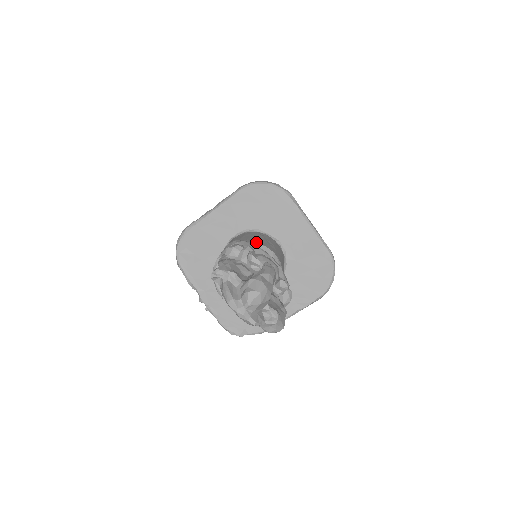
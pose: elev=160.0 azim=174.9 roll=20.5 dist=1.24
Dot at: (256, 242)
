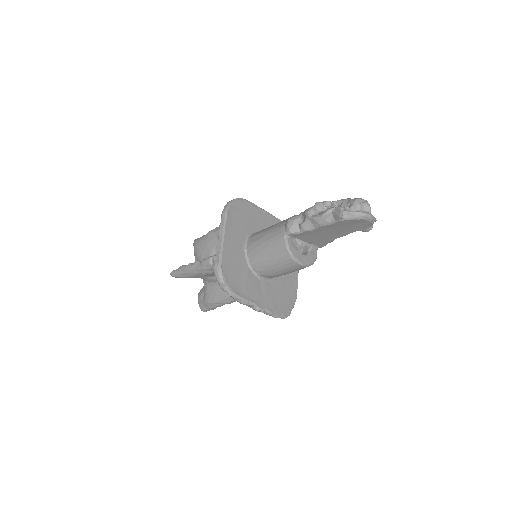
Dot at: occluded
